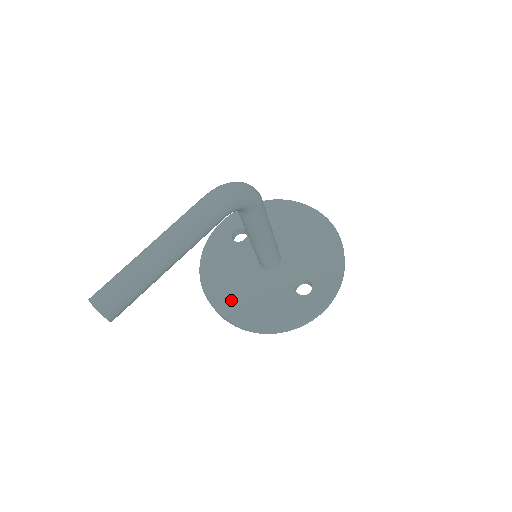
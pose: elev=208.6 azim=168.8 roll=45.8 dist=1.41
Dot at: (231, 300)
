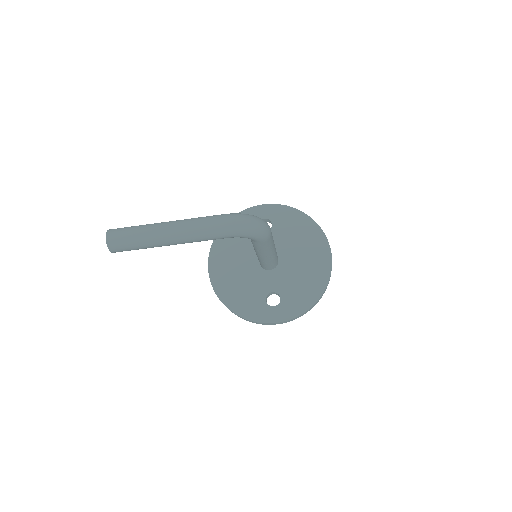
Dot at: (222, 268)
